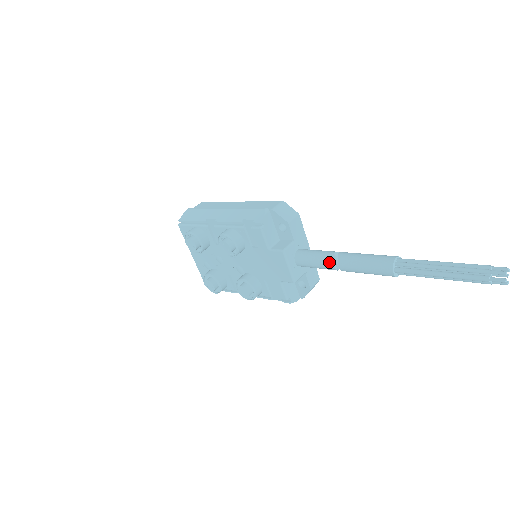
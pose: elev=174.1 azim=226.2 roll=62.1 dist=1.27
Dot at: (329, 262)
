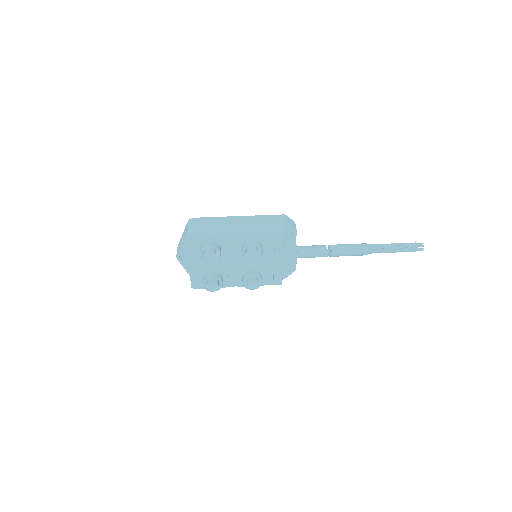
Dot at: (325, 253)
